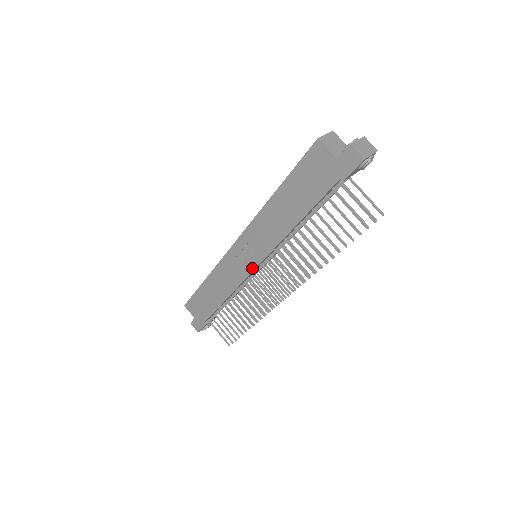
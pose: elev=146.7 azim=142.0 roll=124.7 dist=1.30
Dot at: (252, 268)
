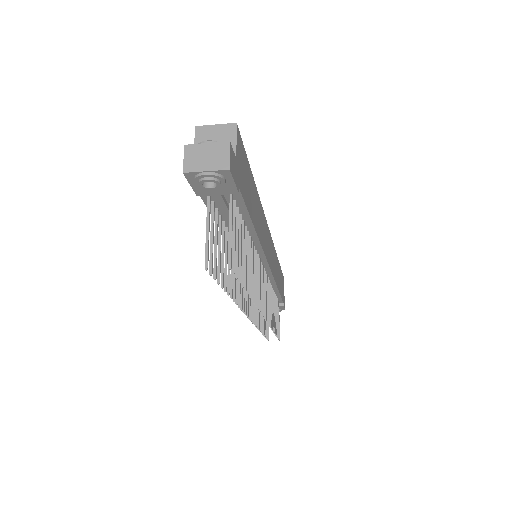
Dot at: occluded
